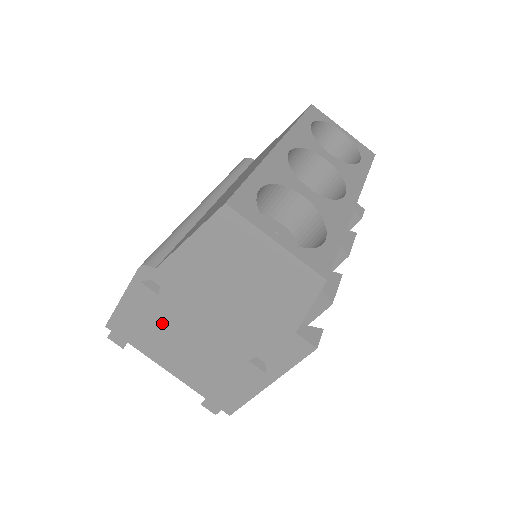
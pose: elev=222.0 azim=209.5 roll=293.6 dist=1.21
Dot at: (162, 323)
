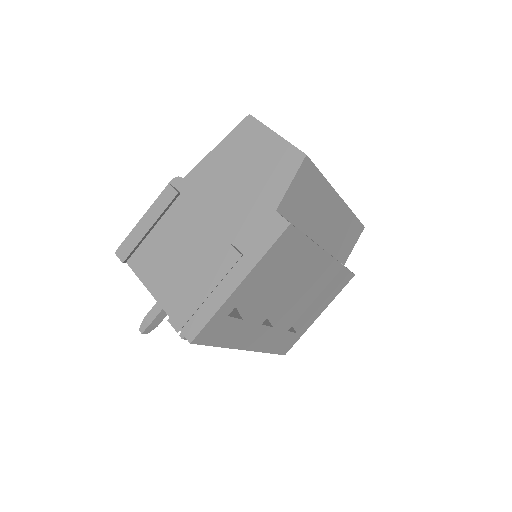
Dot at: (168, 232)
